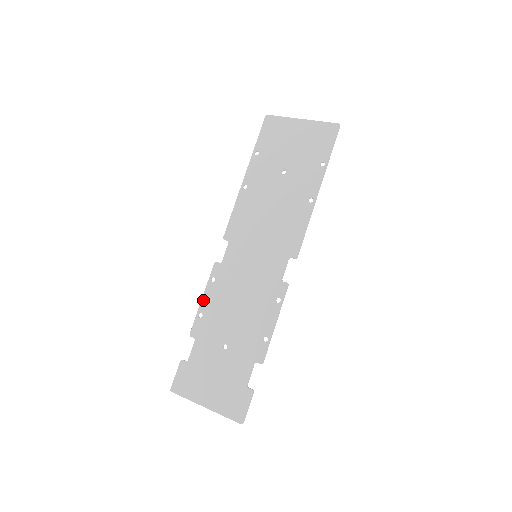
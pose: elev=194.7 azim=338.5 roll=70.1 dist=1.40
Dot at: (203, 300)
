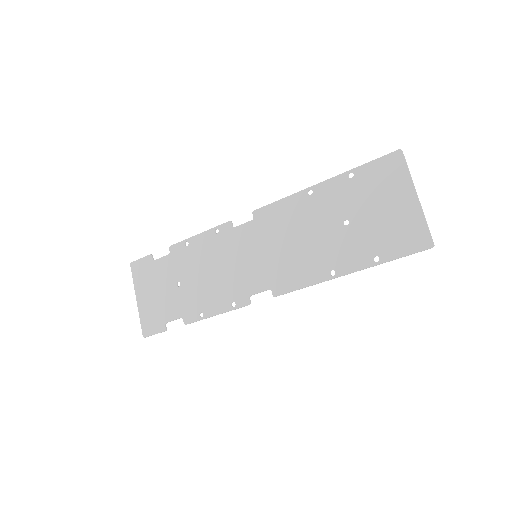
Dot at: (198, 236)
